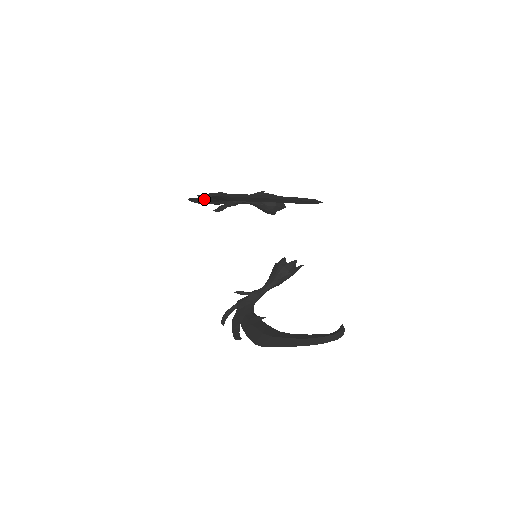
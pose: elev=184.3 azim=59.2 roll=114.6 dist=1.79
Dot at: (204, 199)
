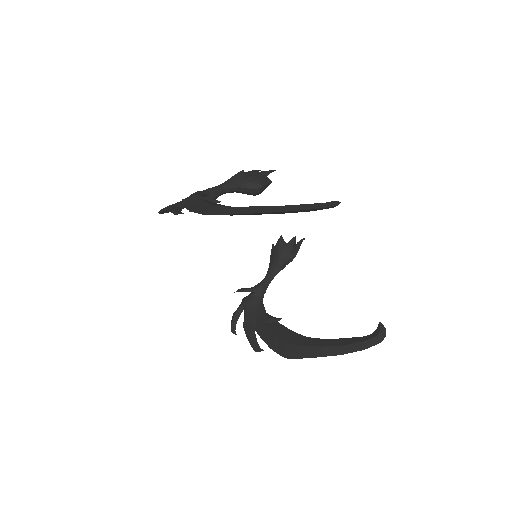
Dot at: occluded
